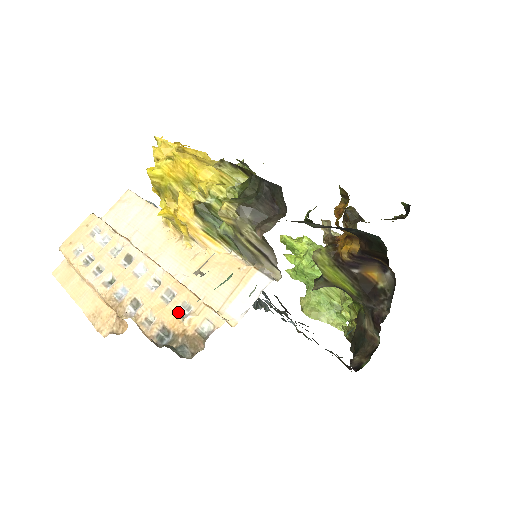
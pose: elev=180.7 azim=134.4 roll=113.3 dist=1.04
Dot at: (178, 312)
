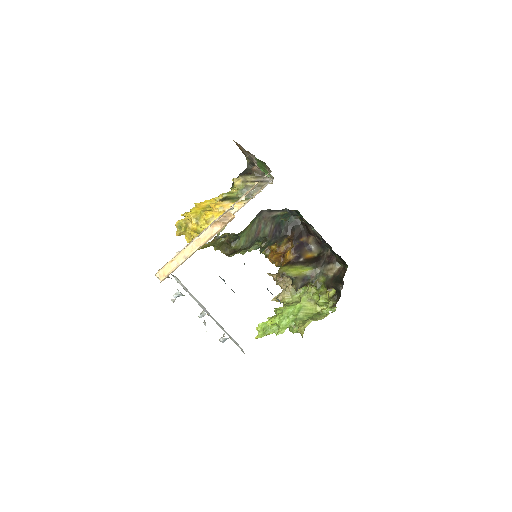
Dot at: occluded
